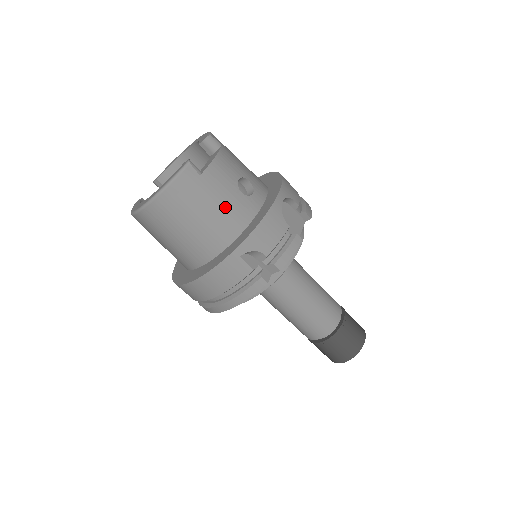
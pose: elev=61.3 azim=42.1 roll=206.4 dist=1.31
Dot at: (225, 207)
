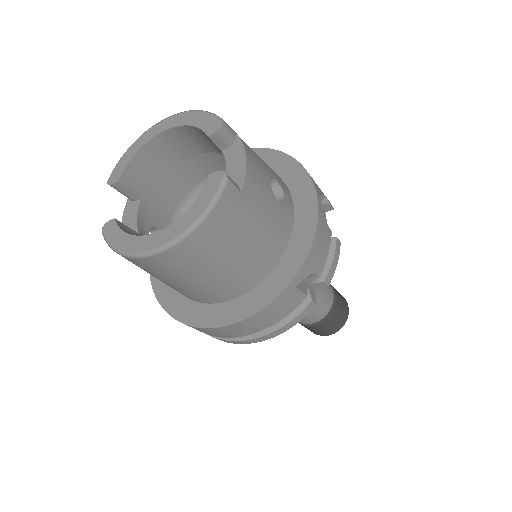
Dot at: (267, 226)
